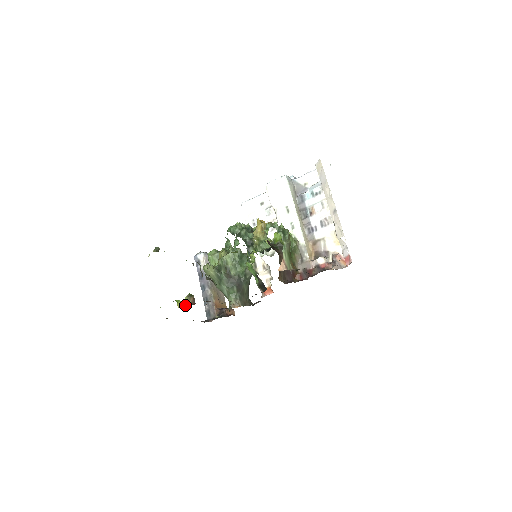
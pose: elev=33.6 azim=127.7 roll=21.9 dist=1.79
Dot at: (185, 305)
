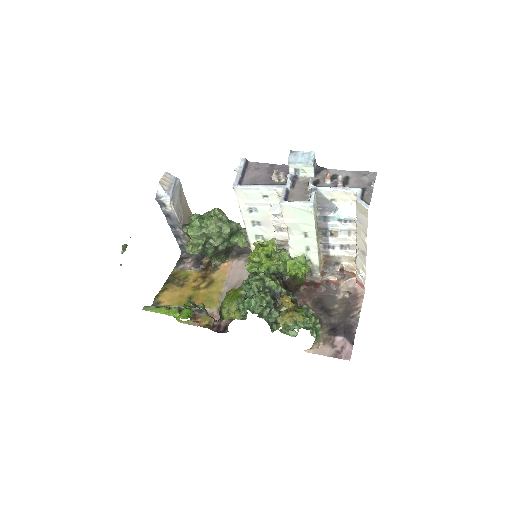
Dot at: (187, 323)
